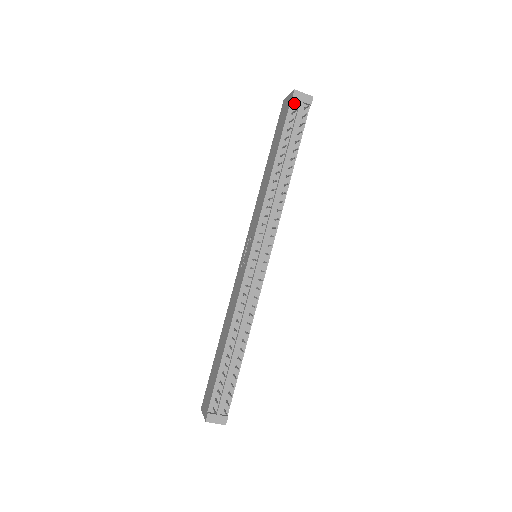
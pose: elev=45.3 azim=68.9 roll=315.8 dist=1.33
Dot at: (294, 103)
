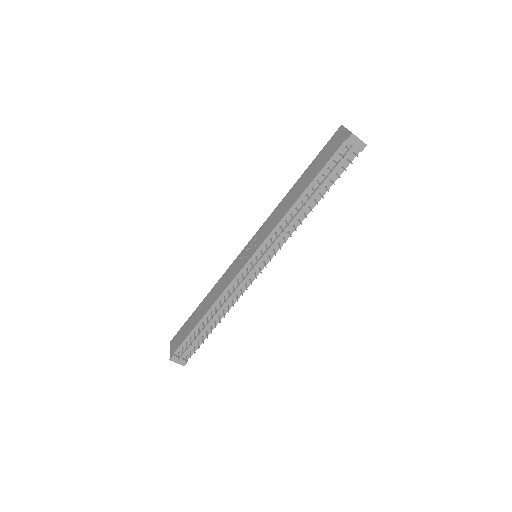
Dot at: (346, 144)
